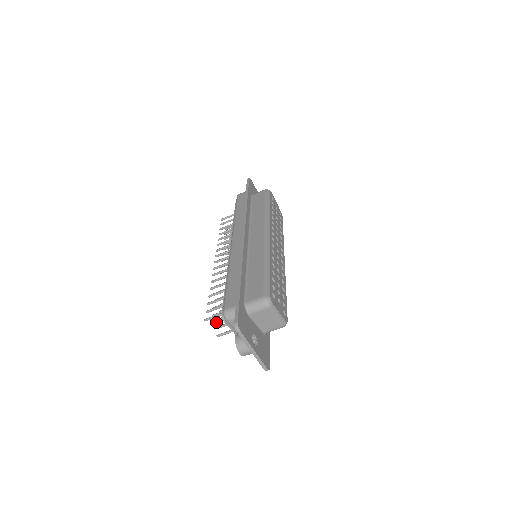
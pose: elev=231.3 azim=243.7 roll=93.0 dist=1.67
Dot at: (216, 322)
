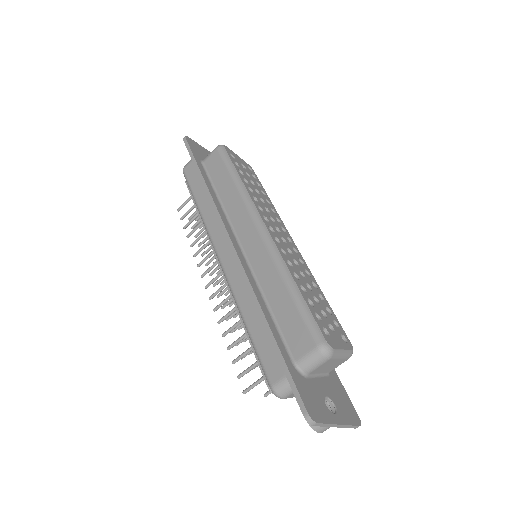
Dot at: occluded
